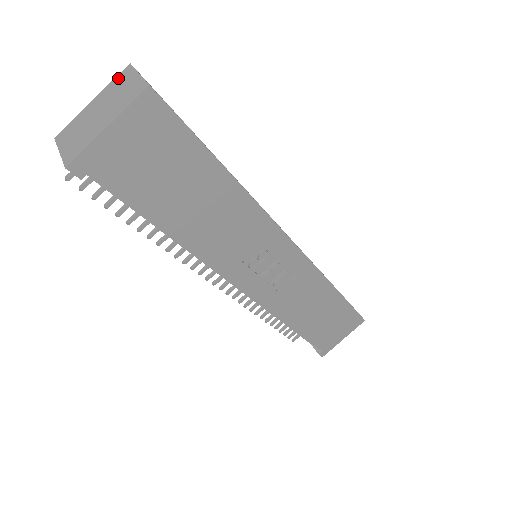
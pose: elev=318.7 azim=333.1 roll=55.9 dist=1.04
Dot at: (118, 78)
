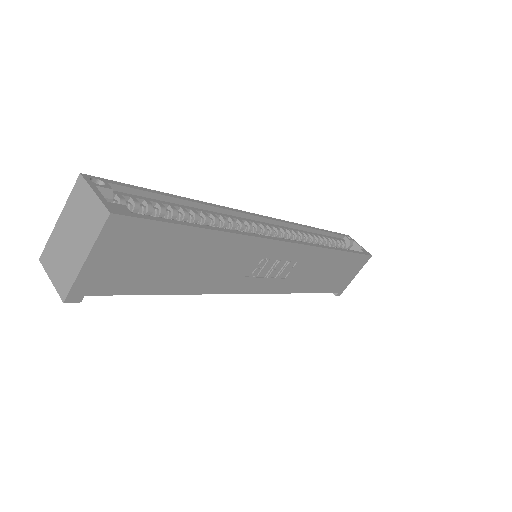
Dot at: (75, 193)
